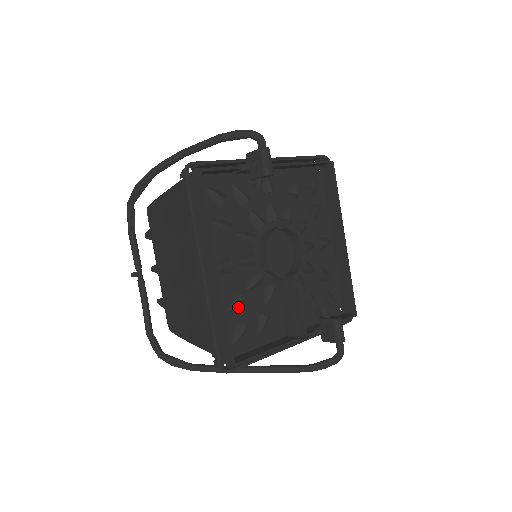
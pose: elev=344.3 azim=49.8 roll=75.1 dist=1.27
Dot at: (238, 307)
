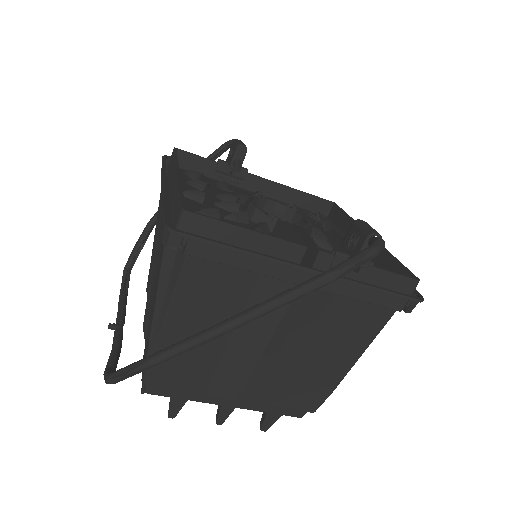
Dot at: occluded
